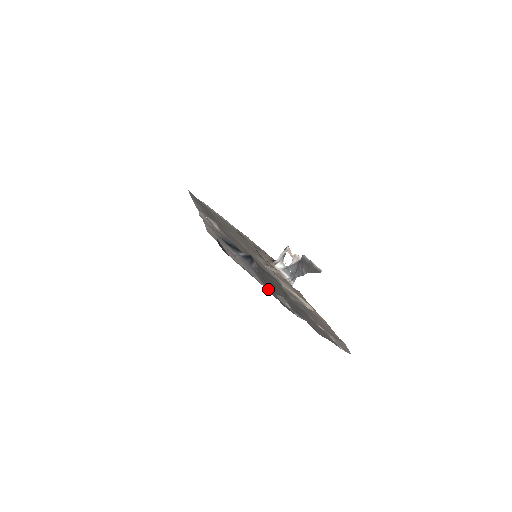
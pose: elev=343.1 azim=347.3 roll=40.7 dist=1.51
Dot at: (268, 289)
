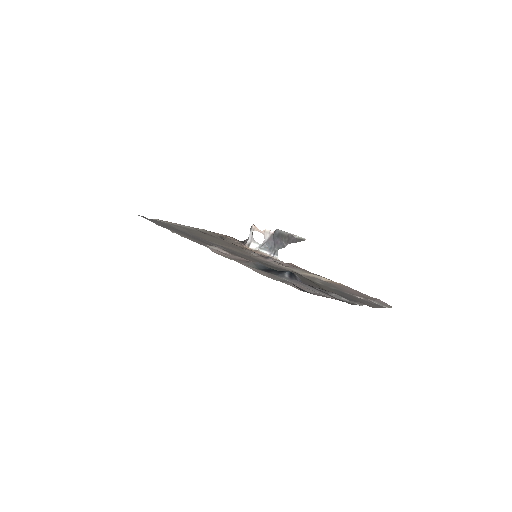
Dot at: (335, 298)
